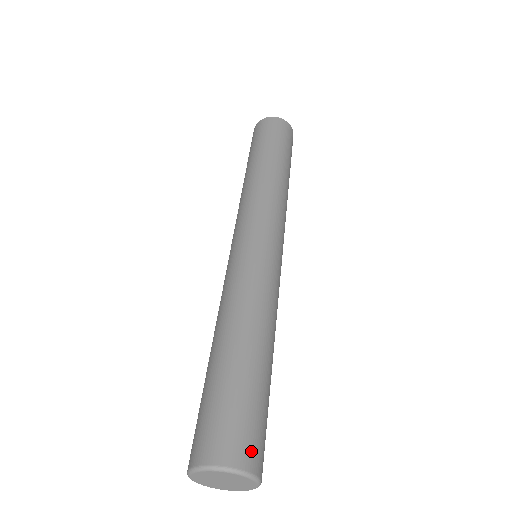
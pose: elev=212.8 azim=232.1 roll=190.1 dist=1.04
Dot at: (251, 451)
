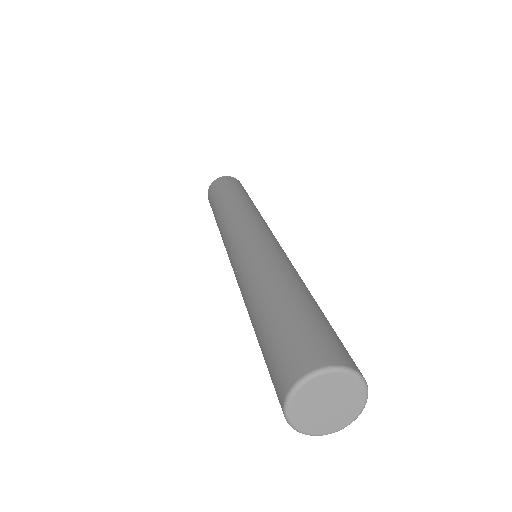
Dot at: (341, 353)
